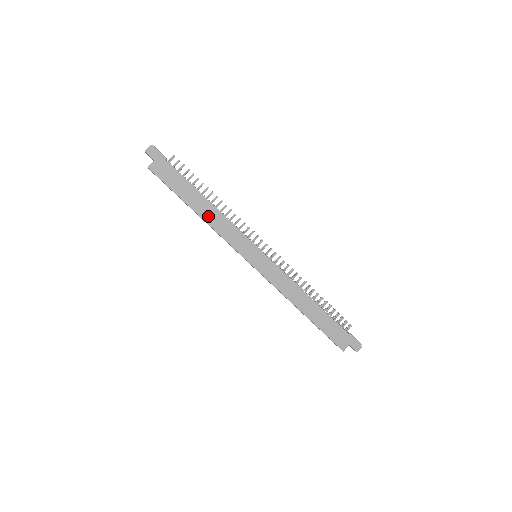
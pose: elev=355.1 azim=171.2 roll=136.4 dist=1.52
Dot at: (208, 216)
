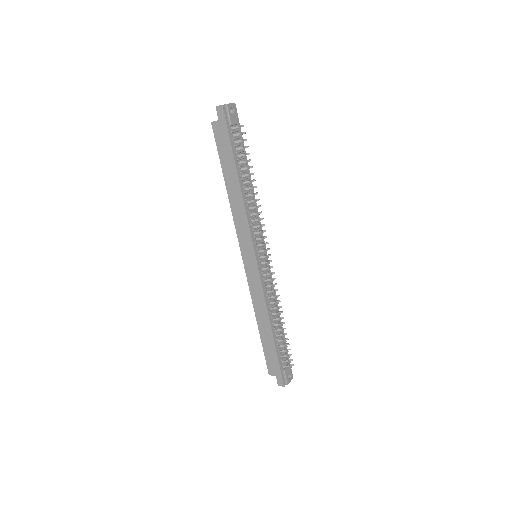
Dot at: (233, 198)
